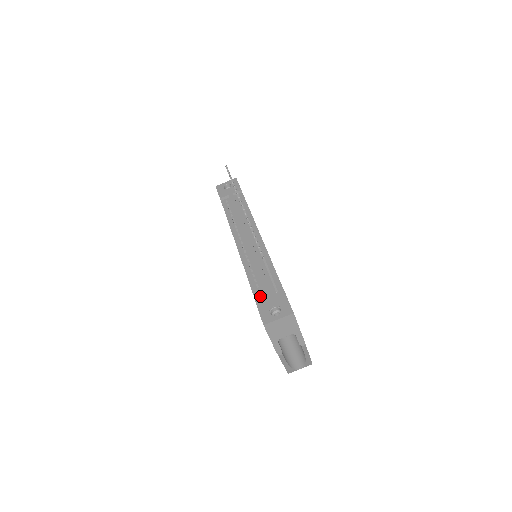
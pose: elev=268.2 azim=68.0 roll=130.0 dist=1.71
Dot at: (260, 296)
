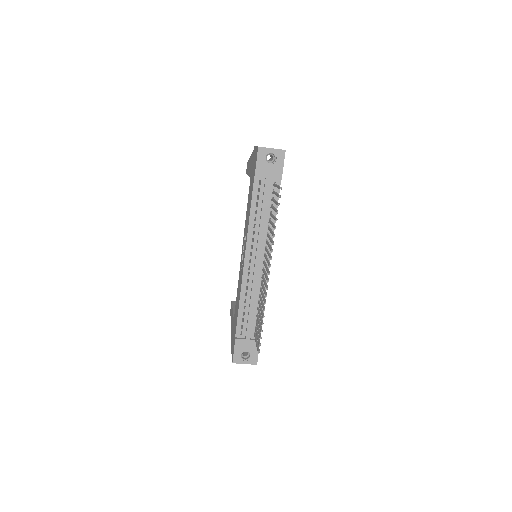
Dot at: (241, 330)
